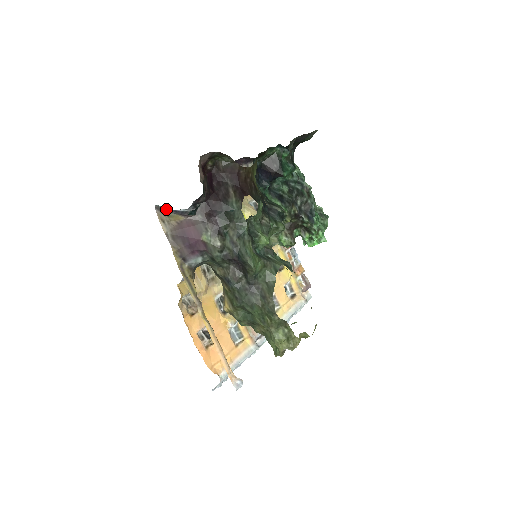
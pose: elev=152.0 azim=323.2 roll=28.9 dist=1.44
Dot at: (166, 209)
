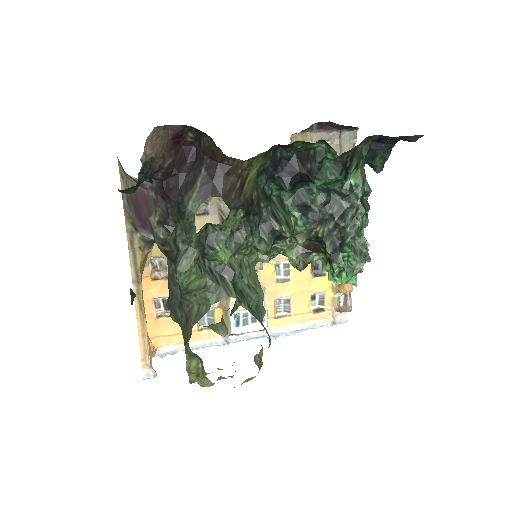
Dot at: (122, 167)
